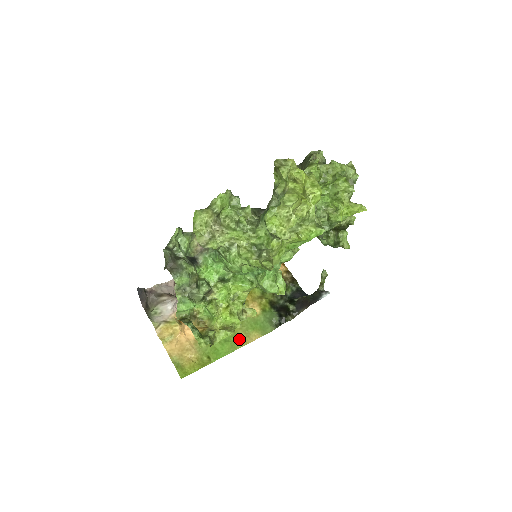
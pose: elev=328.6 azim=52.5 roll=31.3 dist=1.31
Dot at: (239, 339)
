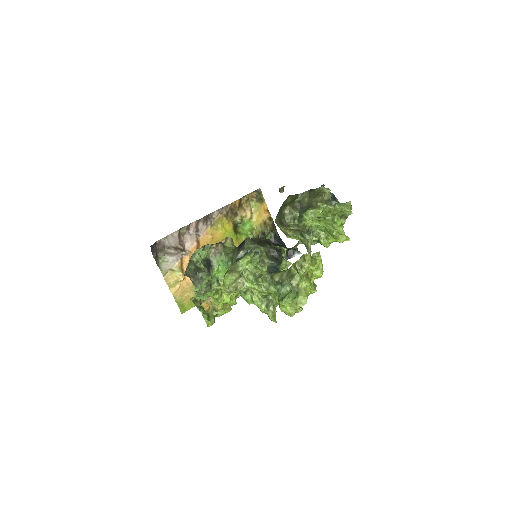
Dot at: occluded
